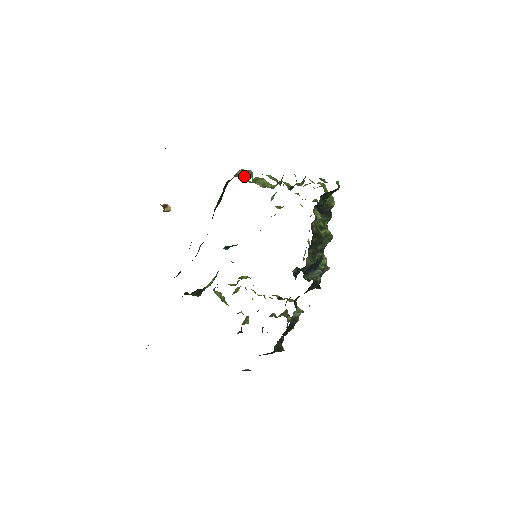
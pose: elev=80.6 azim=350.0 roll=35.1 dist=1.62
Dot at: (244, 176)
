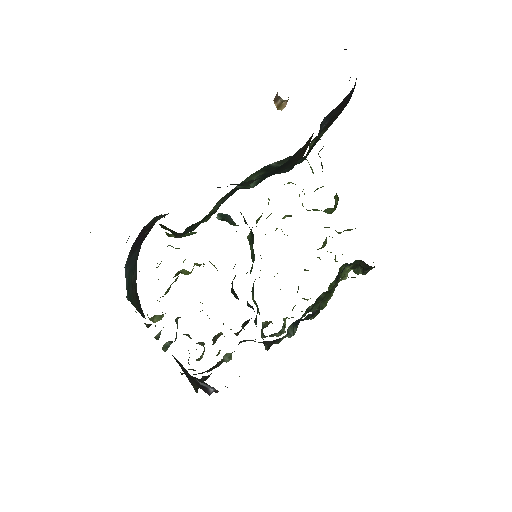
Dot at: occluded
